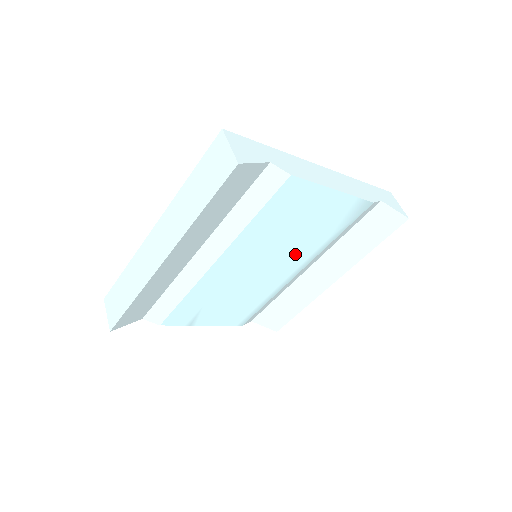
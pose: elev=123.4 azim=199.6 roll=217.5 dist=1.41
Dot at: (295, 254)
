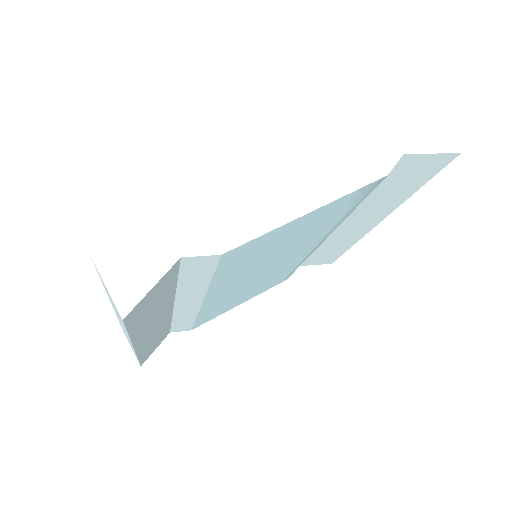
Dot at: (302, 246)
